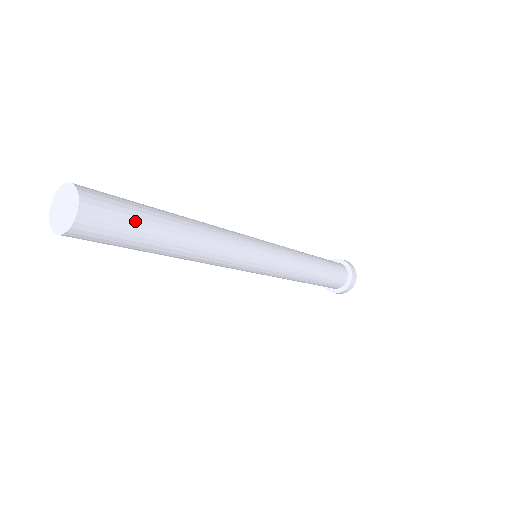
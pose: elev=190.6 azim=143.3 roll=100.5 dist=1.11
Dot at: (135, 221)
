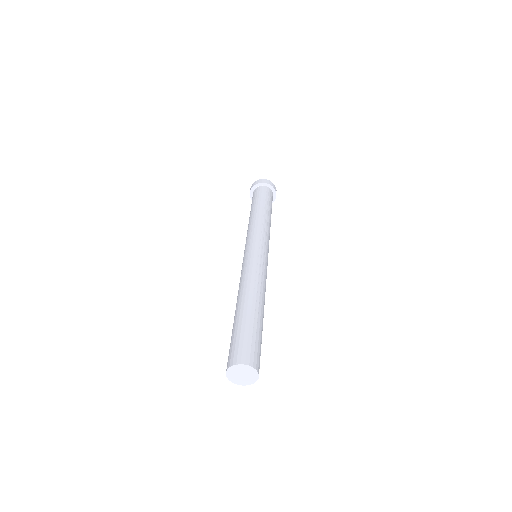
Dot at: occluded
